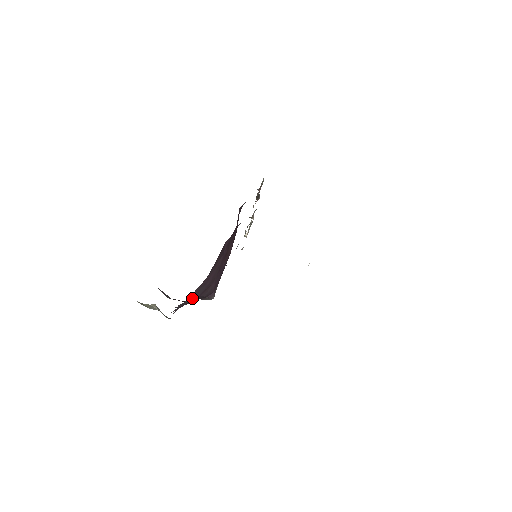
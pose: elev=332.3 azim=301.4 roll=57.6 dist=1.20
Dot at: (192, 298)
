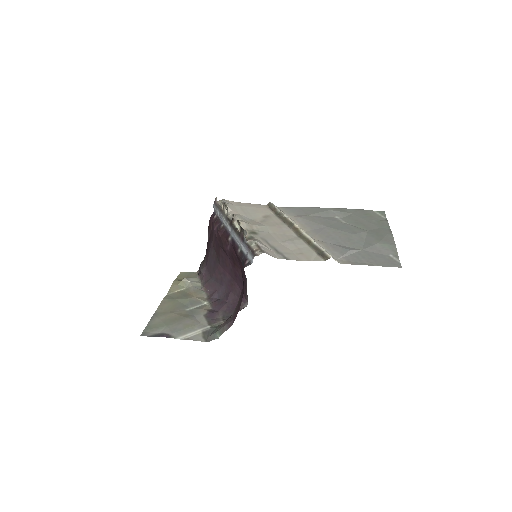
Dot at: (219, 282)
